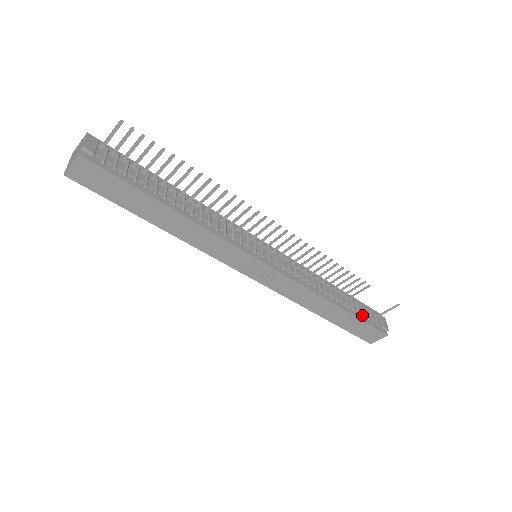
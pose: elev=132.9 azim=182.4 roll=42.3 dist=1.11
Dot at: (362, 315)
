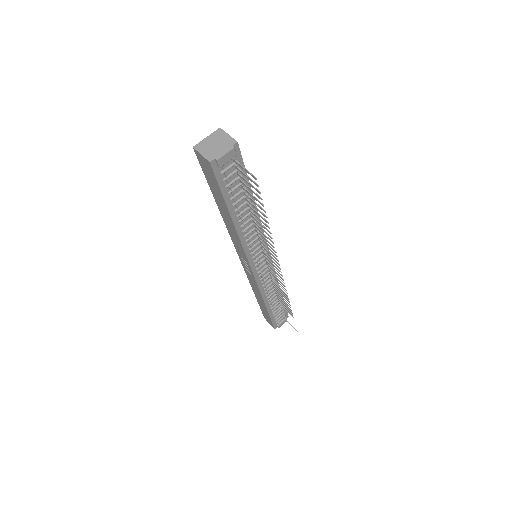
Dot at: (274, 315)
